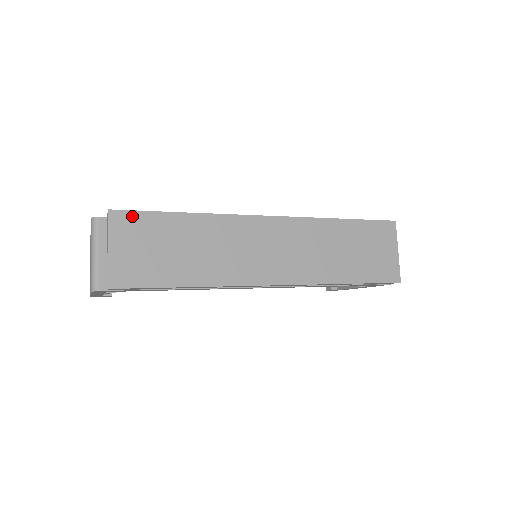
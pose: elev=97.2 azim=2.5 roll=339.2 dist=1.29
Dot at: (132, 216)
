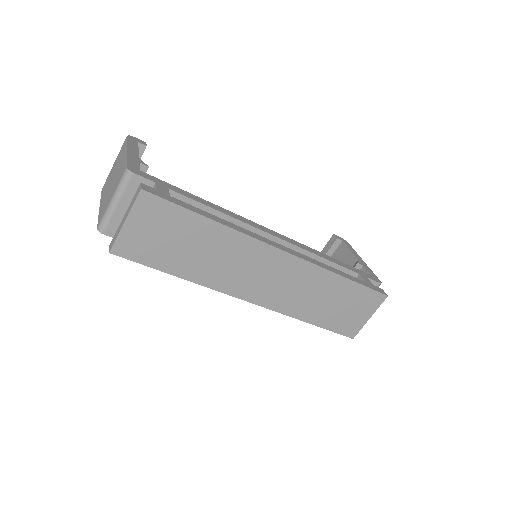
Dot at: (160, 203)
